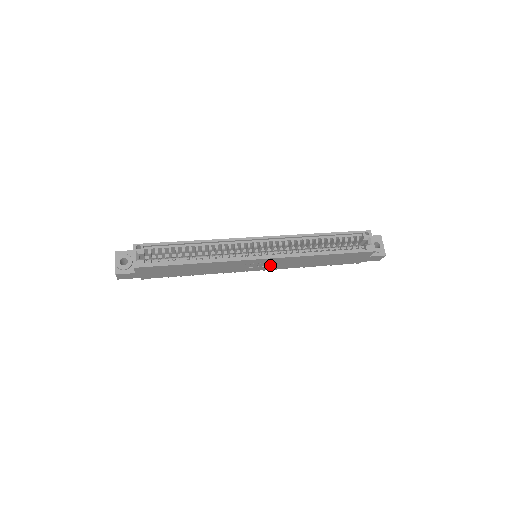
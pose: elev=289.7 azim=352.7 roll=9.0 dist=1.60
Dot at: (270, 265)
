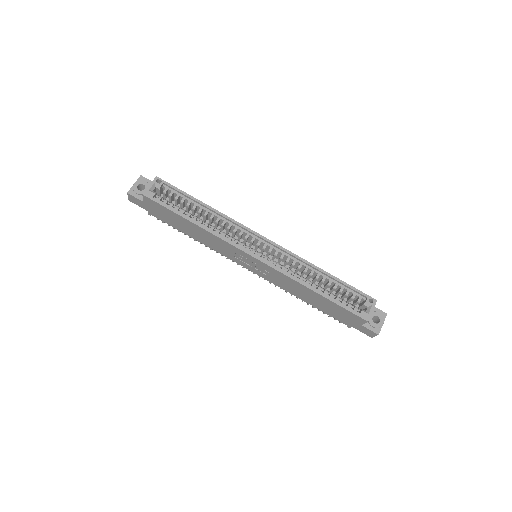
Dot at: (262, 271)
